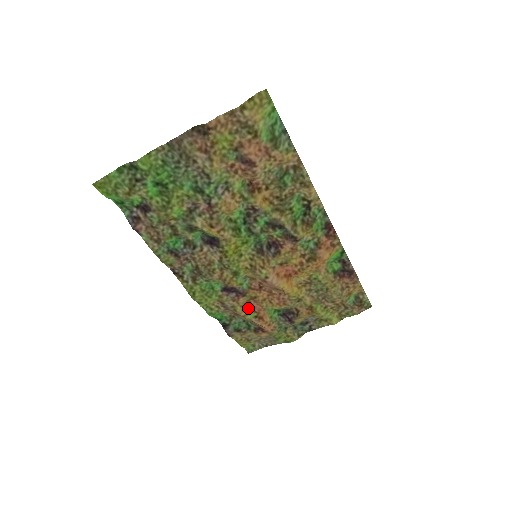
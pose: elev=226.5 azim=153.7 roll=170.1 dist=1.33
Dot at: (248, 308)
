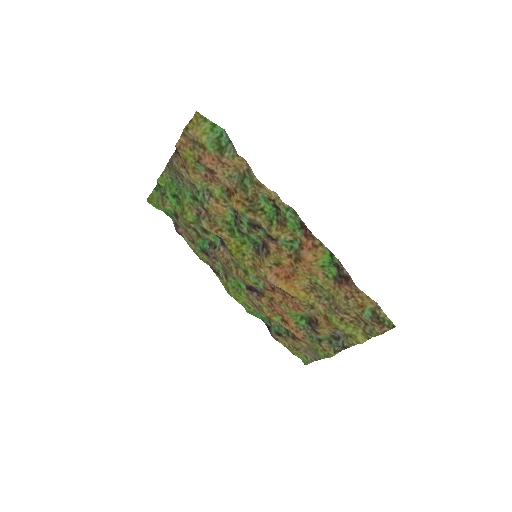
Dot at: (273, 310)
